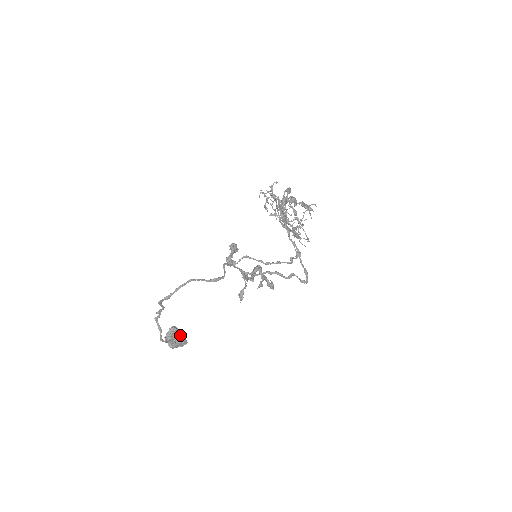
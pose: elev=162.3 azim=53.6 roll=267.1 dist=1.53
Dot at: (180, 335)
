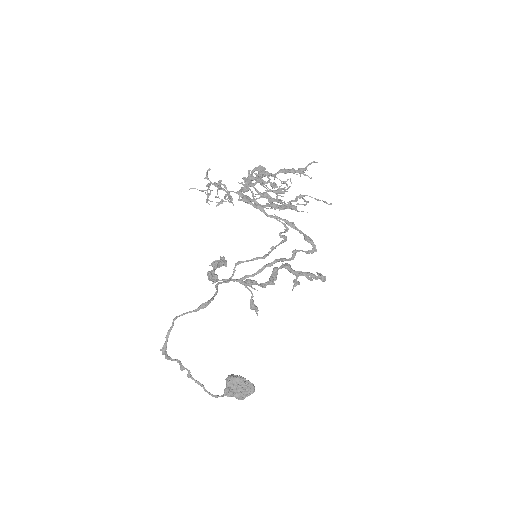
Dot at: (240, 382)
